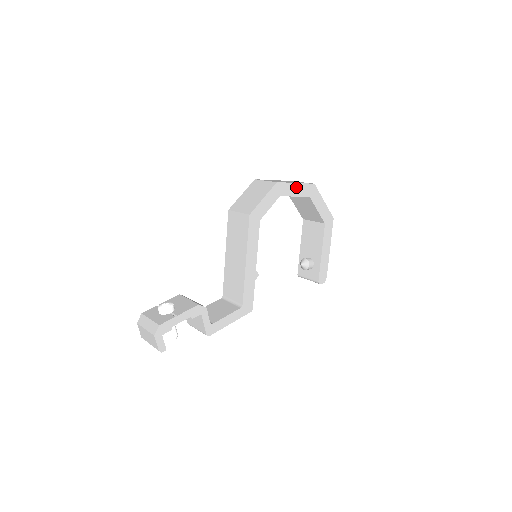
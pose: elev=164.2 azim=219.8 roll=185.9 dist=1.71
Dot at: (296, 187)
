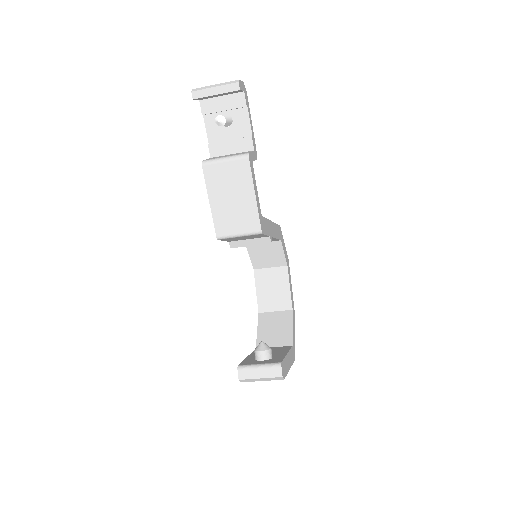
Dot at: (291, 287)
